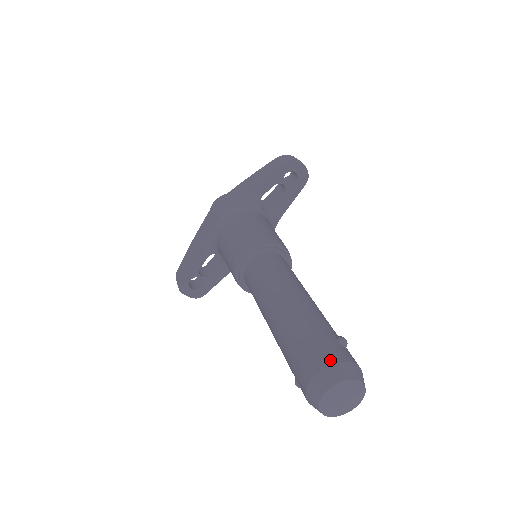
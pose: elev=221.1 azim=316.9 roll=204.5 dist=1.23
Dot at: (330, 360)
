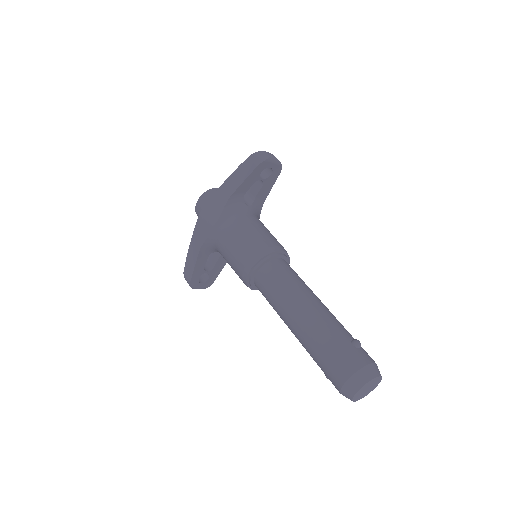
Dot at: (354, 368)
